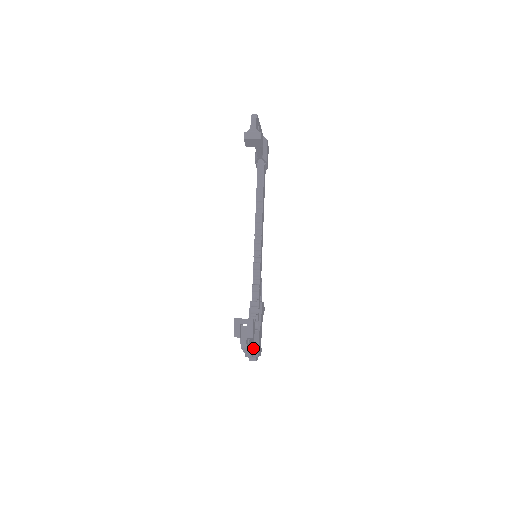
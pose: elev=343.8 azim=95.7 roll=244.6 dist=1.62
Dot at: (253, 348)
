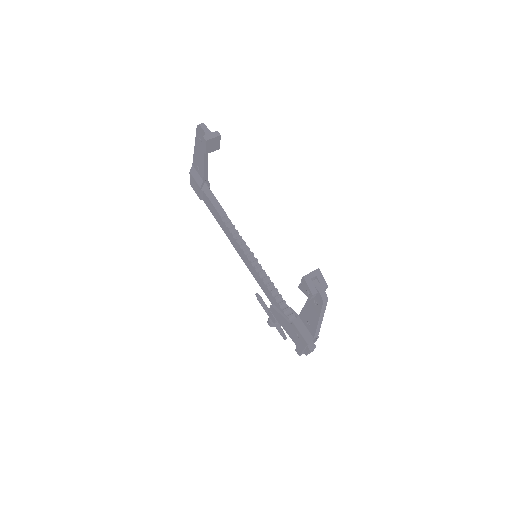
Dot at: occluded
